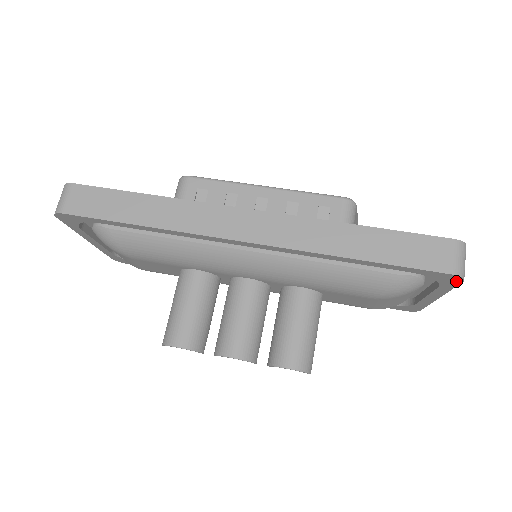
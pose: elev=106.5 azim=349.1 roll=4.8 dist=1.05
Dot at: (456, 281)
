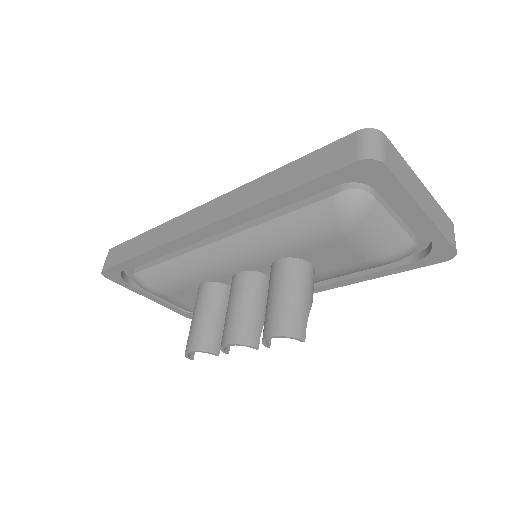
Dot at: (380, 169)
